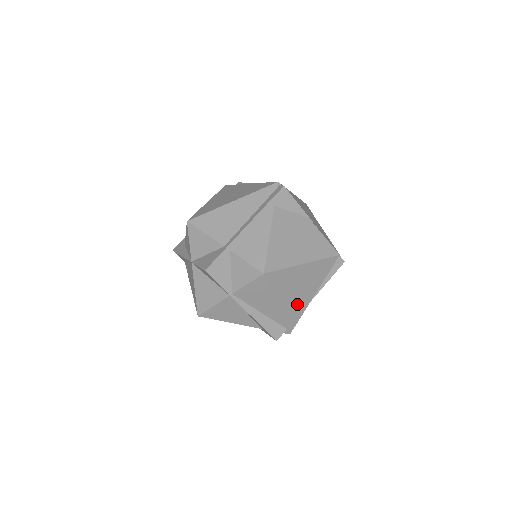
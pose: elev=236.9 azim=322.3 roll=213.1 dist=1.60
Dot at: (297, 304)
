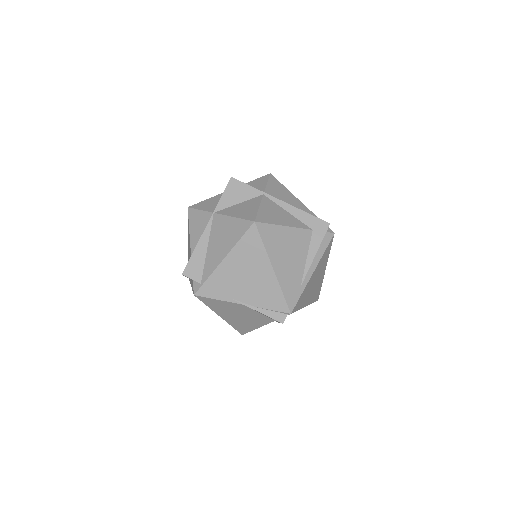
Dot at: occluded
